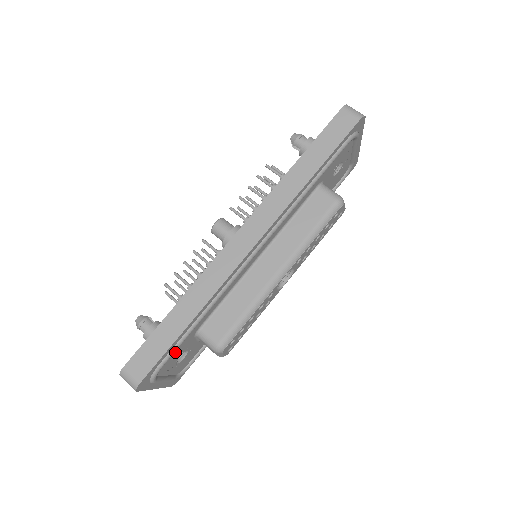
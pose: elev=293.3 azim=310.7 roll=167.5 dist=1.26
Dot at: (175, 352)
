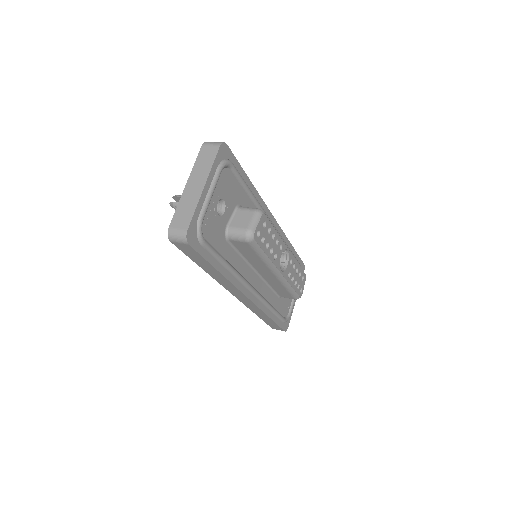
Dot at: (232, 184)
